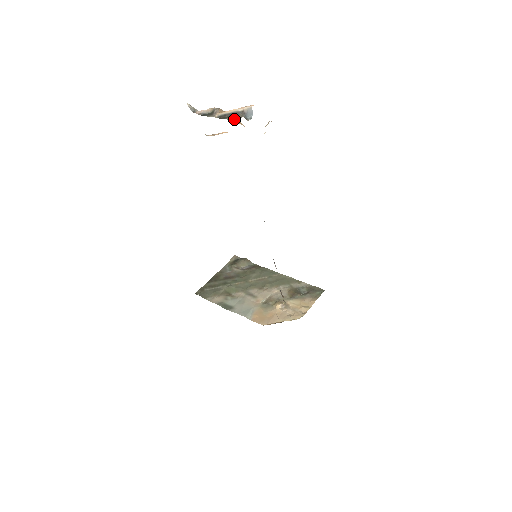
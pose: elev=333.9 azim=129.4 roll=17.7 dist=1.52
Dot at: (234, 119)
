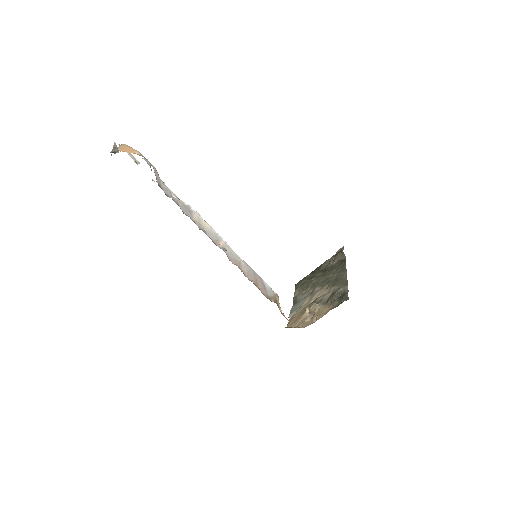
Dot at: occluded
